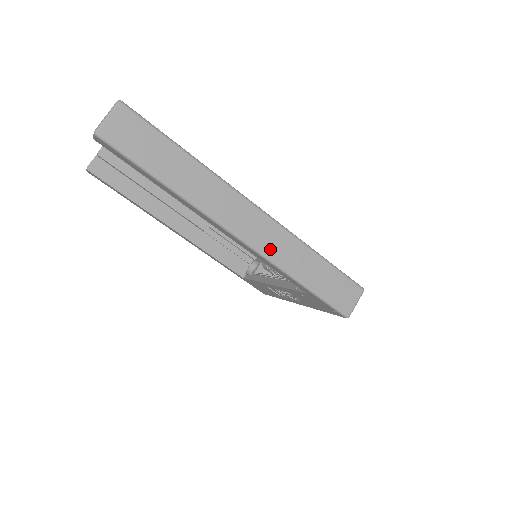
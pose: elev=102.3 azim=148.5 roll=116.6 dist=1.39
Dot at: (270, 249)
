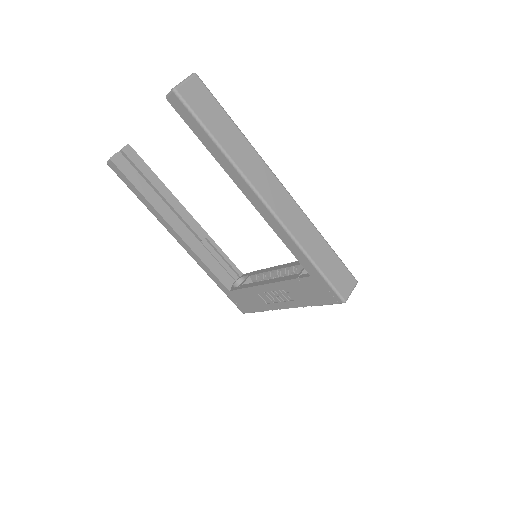
Dot at: (291, 224)
